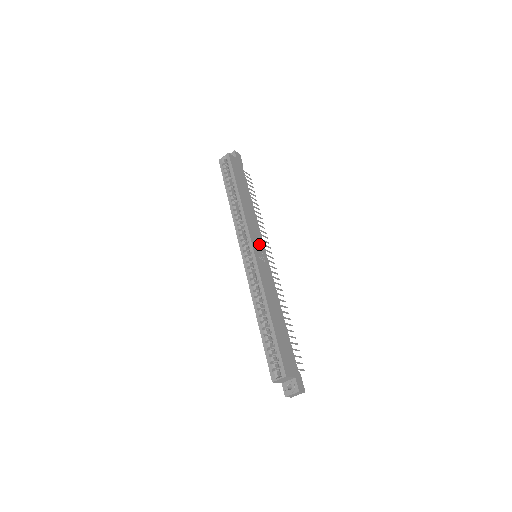
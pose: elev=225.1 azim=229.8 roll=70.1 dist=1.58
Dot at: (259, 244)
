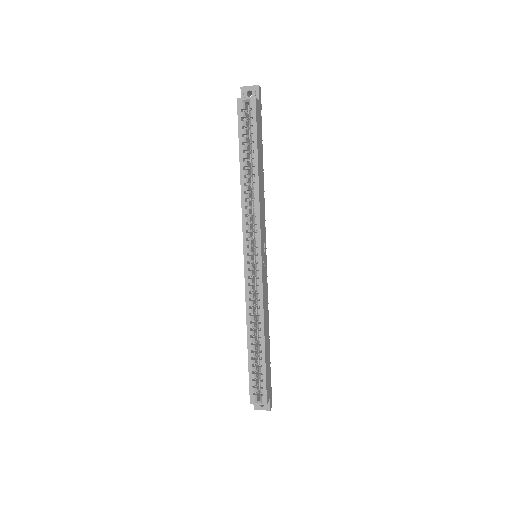
Dot at: (264, 244)
